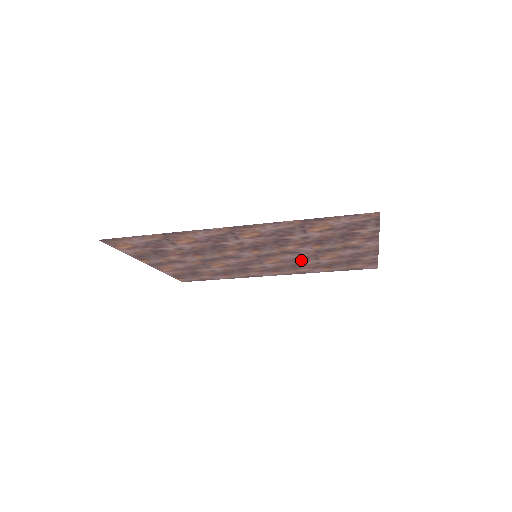
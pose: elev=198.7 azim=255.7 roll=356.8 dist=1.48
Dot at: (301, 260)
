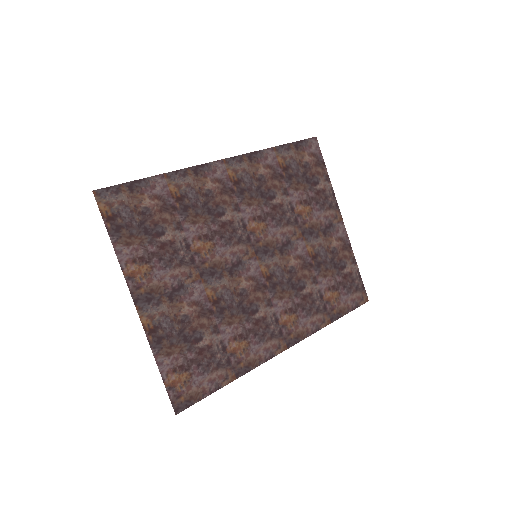
Dot at: (279, 212)
